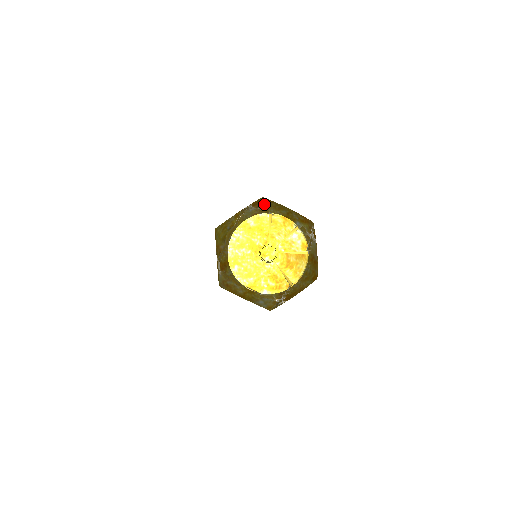
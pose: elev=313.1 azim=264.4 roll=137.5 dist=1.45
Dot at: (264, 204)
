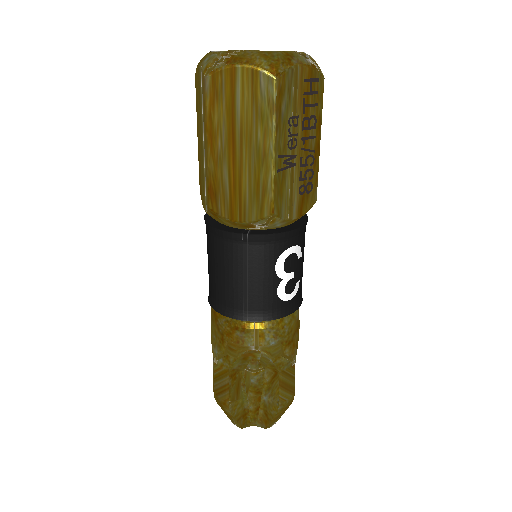
Dot at: occluded
